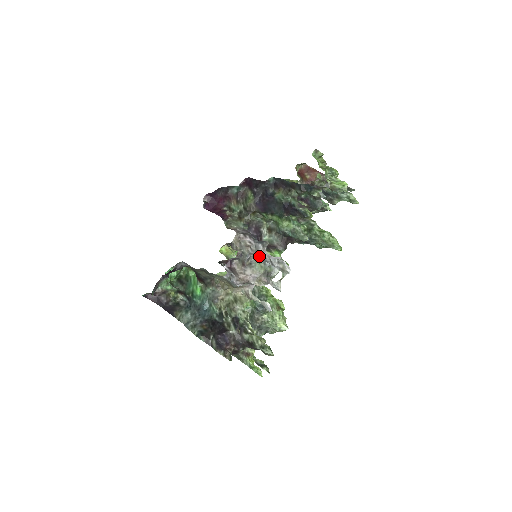
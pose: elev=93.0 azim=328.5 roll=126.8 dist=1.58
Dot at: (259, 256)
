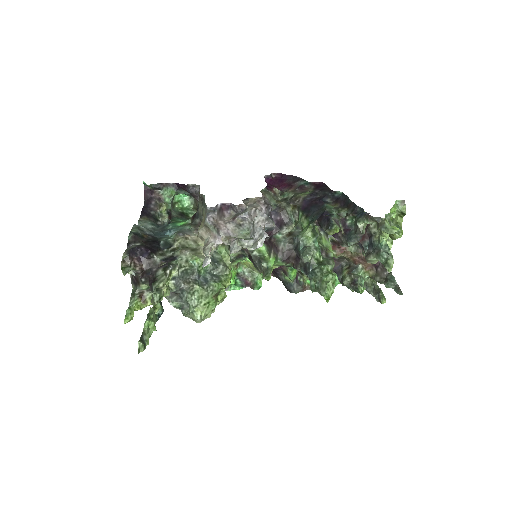
Dot at: (254, 223)
